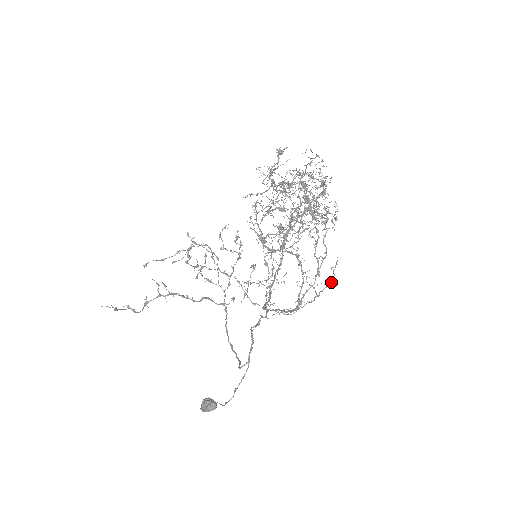
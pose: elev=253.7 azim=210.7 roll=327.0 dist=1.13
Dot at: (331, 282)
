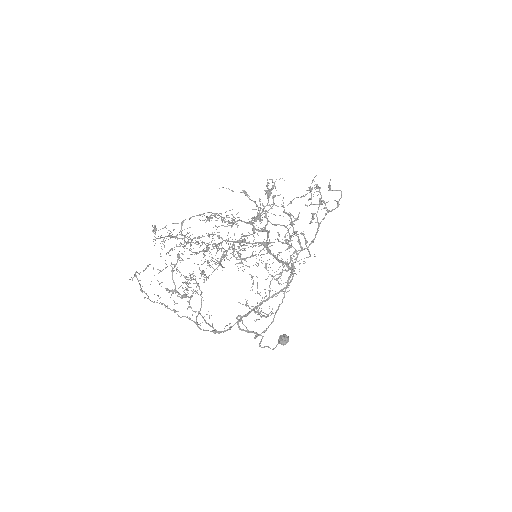
Dot at: occluded
